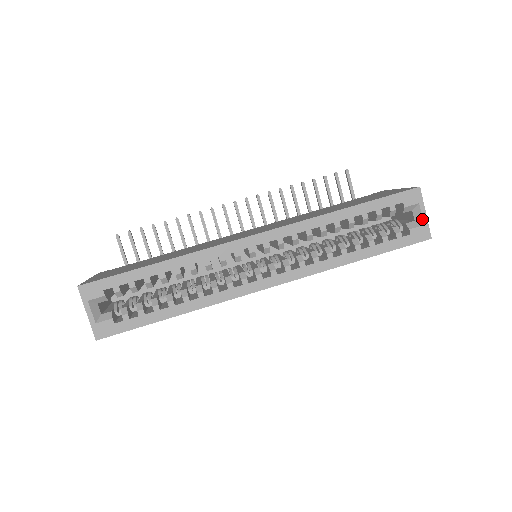
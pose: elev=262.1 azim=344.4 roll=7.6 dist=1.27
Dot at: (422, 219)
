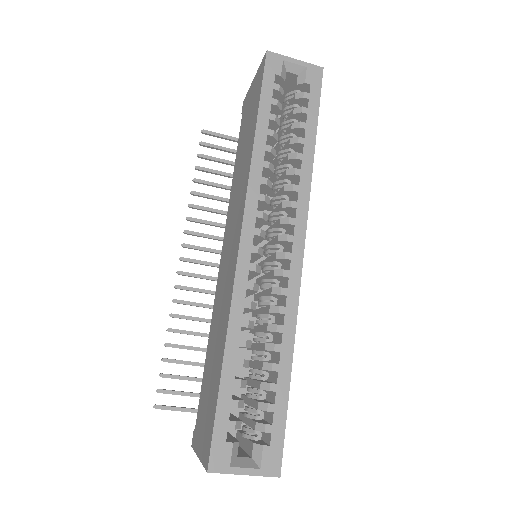
Dot at: (300, 66)
